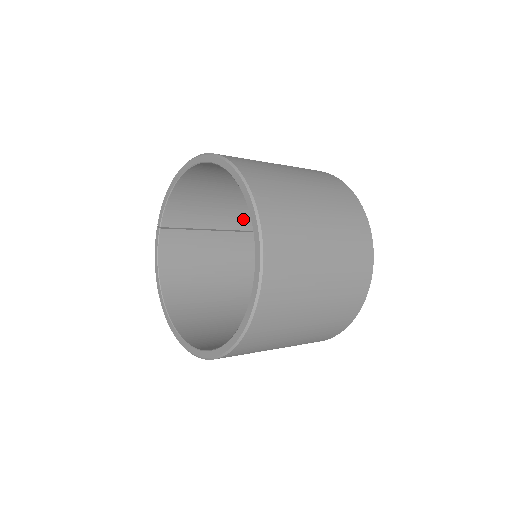
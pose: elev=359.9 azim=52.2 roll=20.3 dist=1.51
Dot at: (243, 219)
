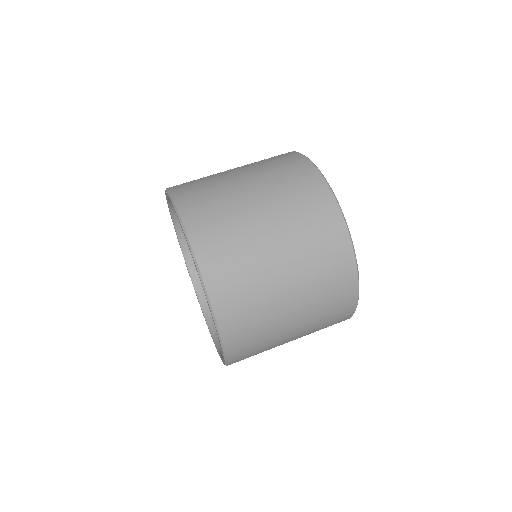
Dot at: occluded
